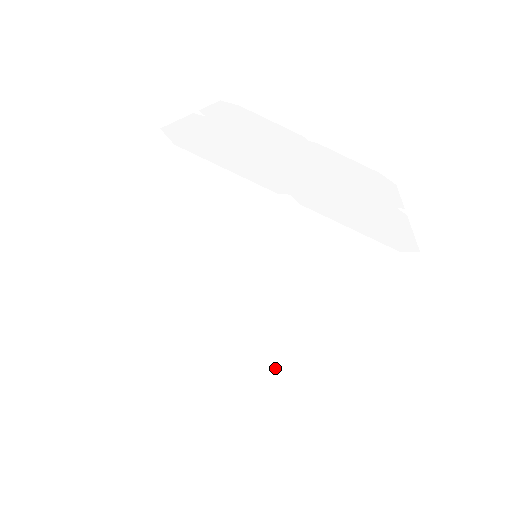
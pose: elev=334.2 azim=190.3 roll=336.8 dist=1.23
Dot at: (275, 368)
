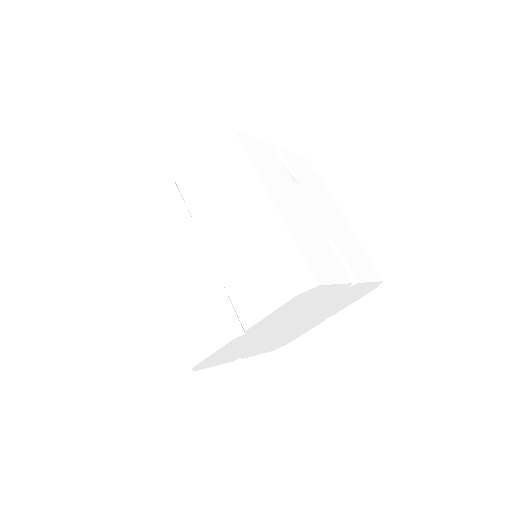
Dot at: (244, 253)
